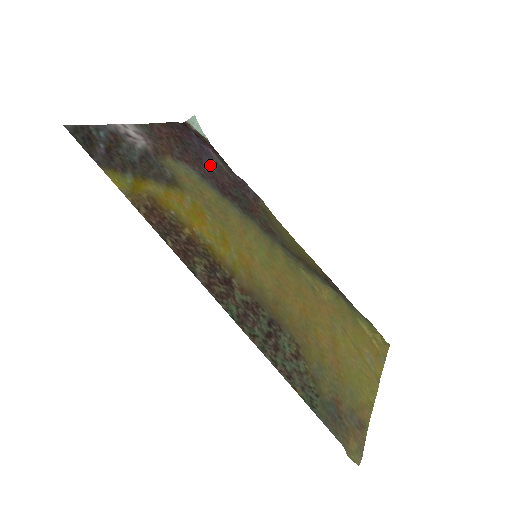
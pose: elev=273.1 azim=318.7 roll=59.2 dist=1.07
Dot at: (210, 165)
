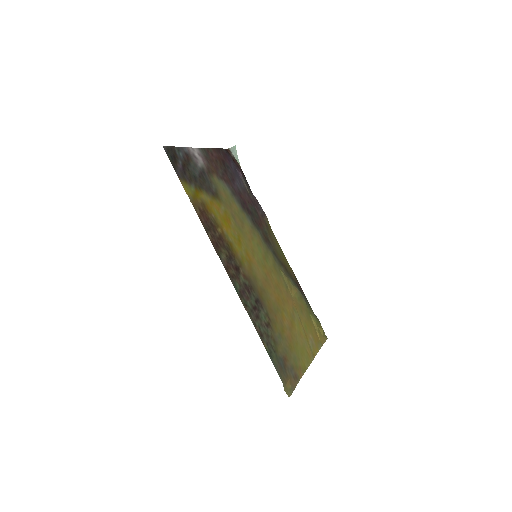
Dot at: (239, 185)
